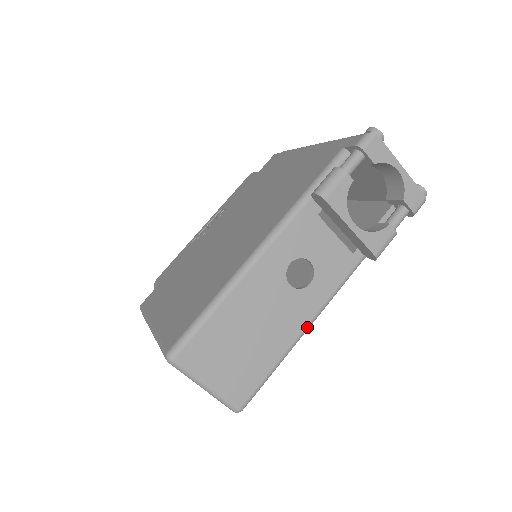
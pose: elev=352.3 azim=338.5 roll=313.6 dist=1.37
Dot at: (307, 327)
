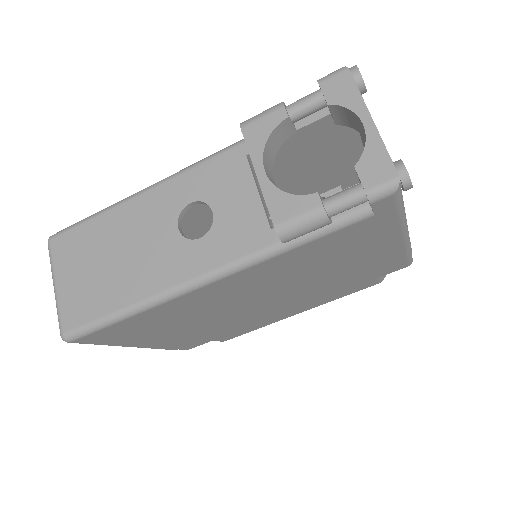
Dot at: (171, 290)
